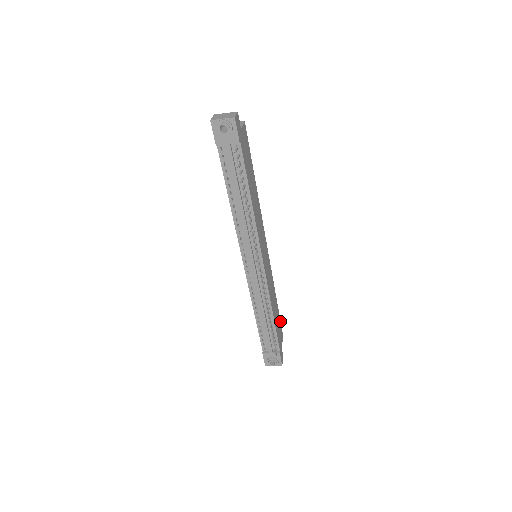
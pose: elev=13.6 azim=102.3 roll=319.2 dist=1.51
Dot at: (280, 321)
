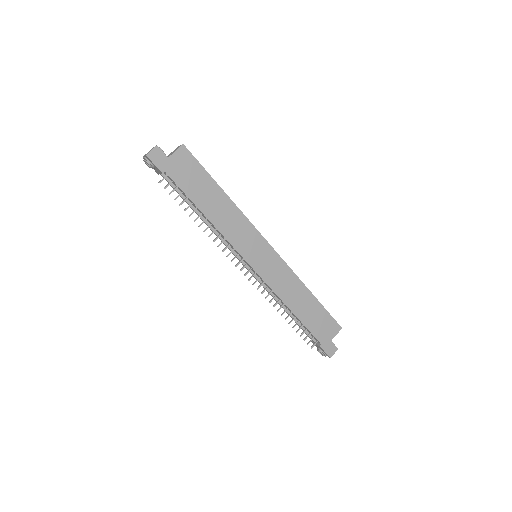
Dot at: (329, 314)
